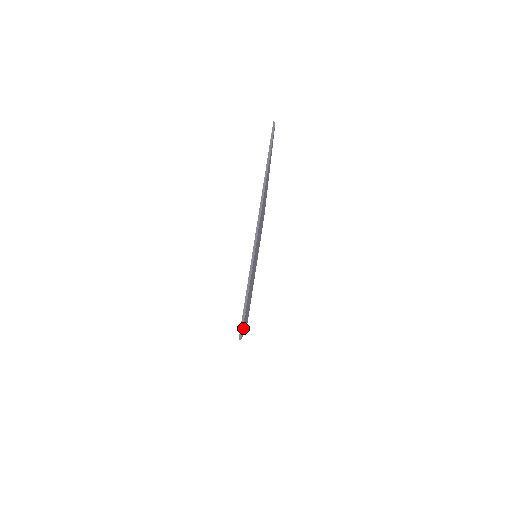
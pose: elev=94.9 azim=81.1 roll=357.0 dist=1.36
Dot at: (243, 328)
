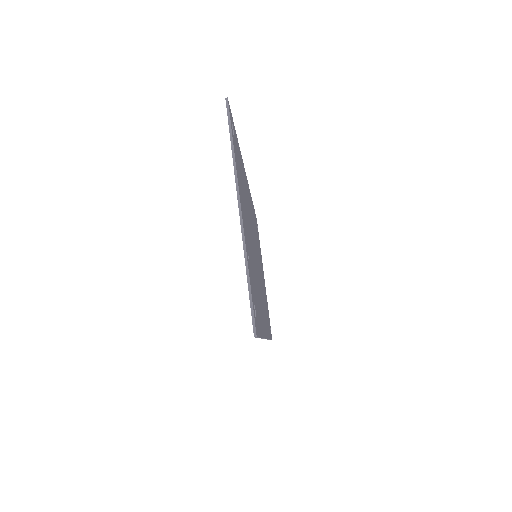
Dot at: (258, 326)
